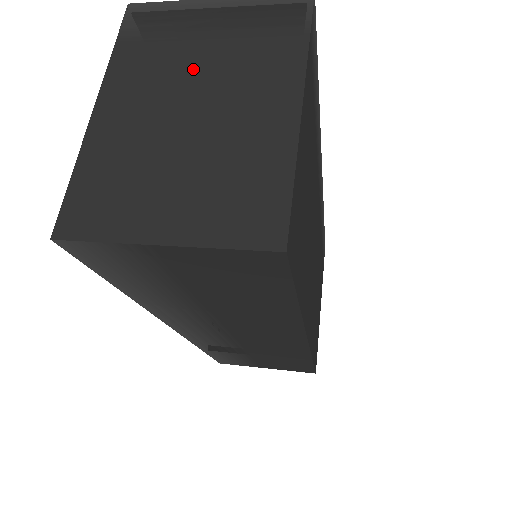
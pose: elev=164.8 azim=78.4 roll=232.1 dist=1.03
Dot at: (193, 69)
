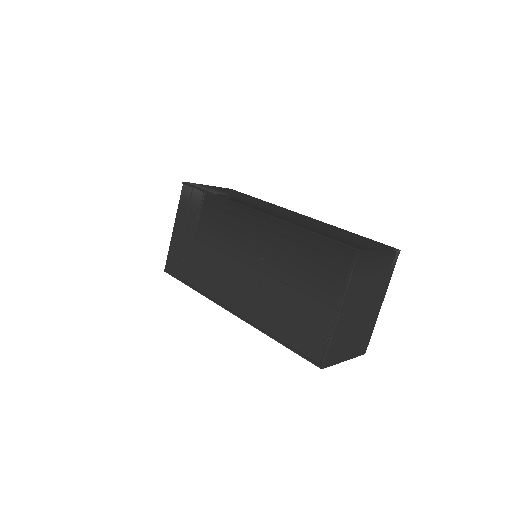
Dot at: (367, 290)
